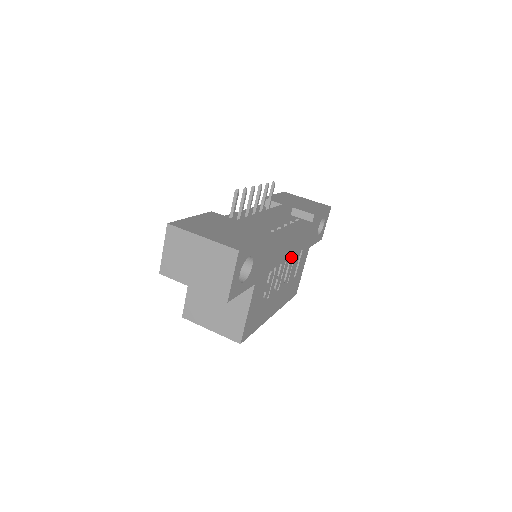
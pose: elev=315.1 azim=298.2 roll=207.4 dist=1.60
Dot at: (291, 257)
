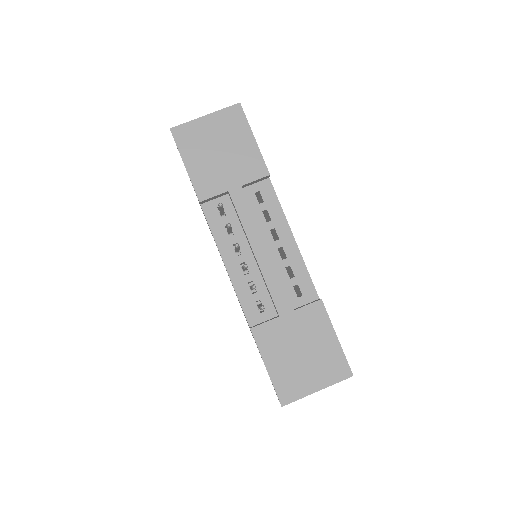
Dot at: occluded
